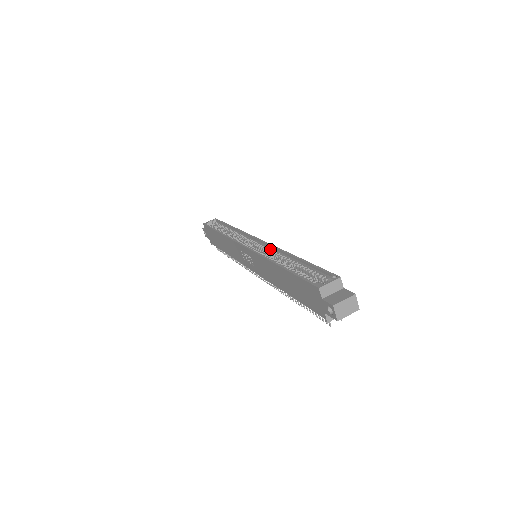
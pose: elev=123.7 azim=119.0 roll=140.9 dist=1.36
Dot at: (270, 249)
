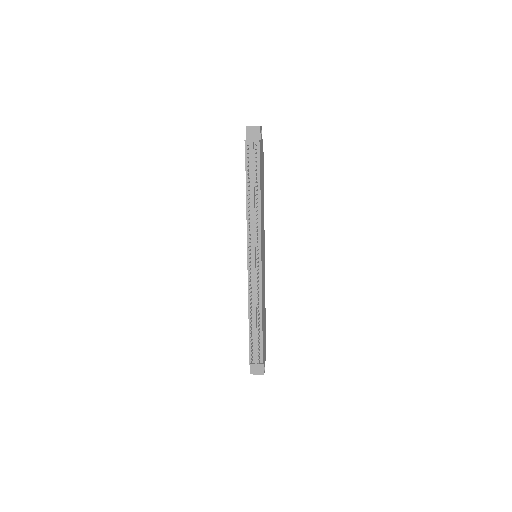
Dot at: occluded
